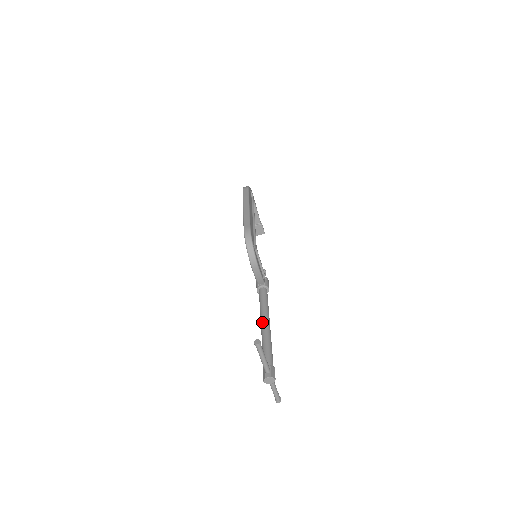
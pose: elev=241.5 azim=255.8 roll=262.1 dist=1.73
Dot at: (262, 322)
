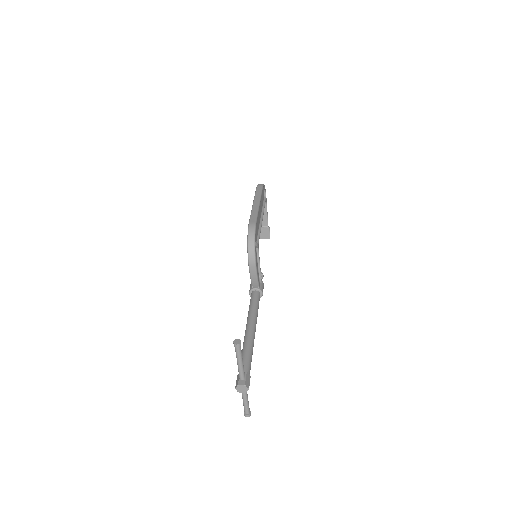
Dot at: (248, 325)
